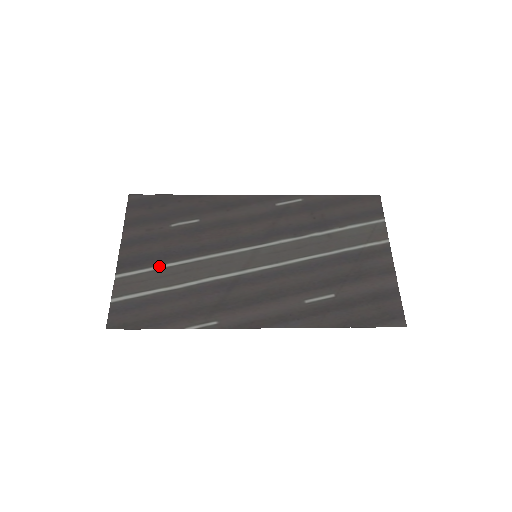
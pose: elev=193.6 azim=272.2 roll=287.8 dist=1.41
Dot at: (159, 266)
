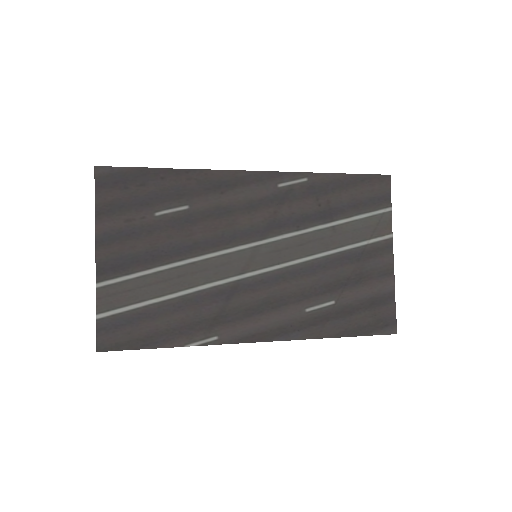
Dot at: (147, 271)
